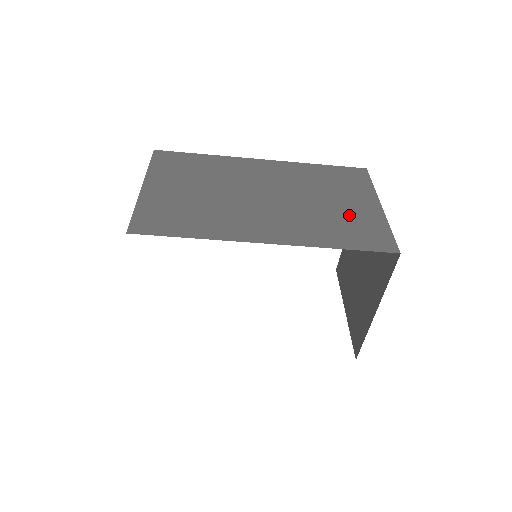
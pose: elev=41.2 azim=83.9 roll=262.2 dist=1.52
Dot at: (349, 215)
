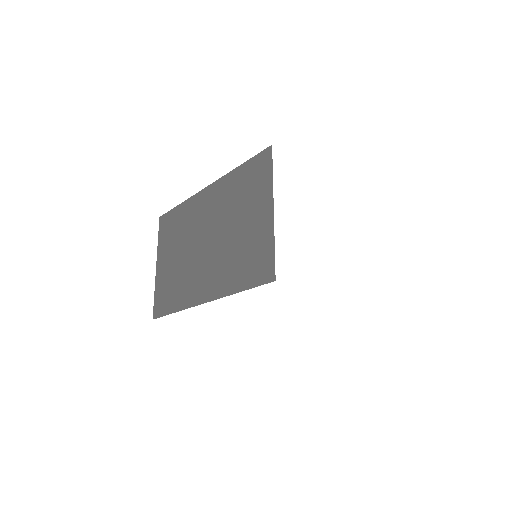
Dot at: (249, 240)
